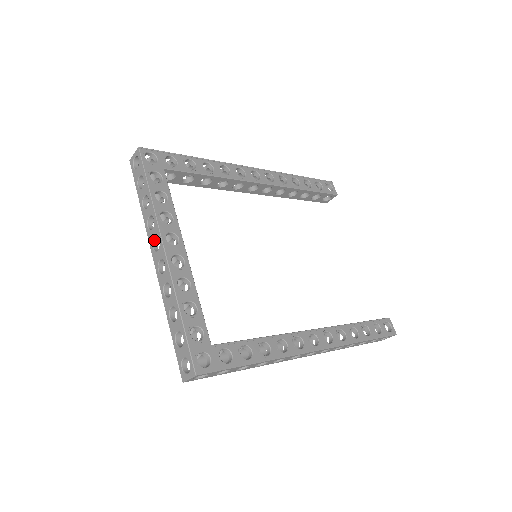
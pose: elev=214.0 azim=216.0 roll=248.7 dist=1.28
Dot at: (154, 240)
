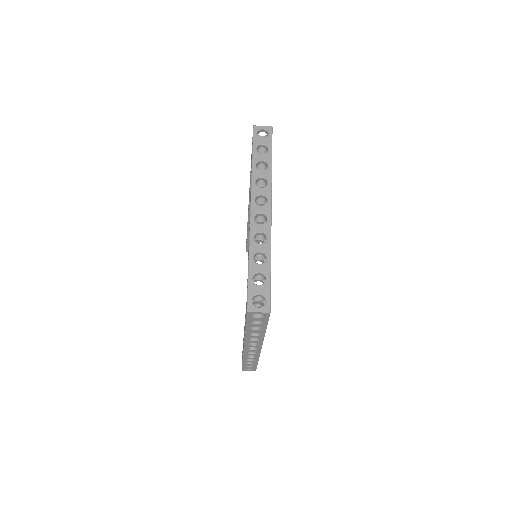
Dot at: (258, 196)
